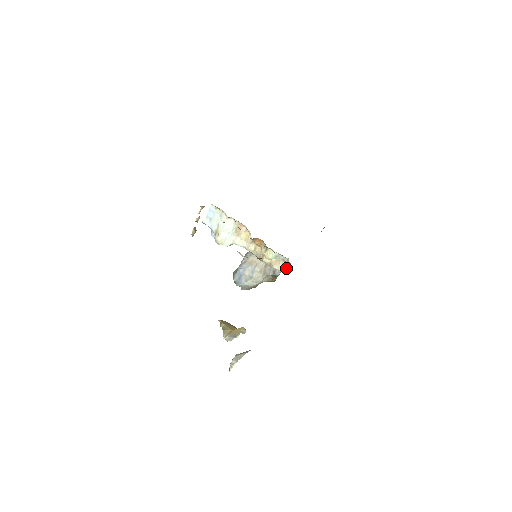
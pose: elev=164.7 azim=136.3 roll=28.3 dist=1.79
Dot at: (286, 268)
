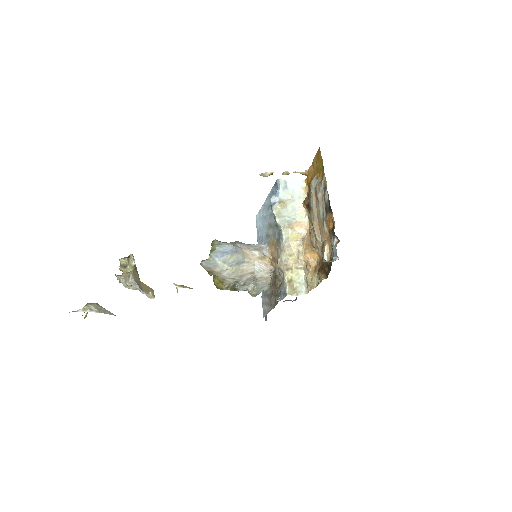
Dot at: (254, 294)
